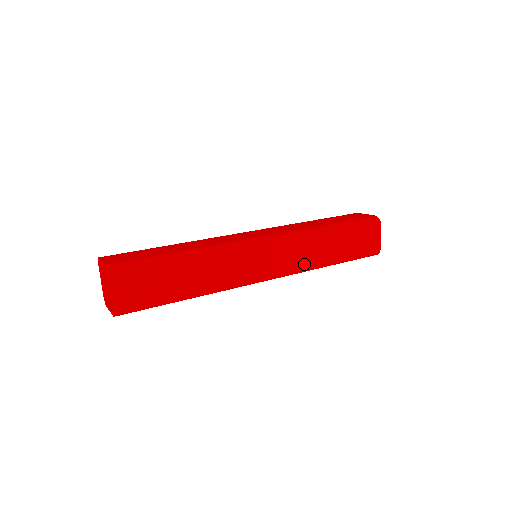
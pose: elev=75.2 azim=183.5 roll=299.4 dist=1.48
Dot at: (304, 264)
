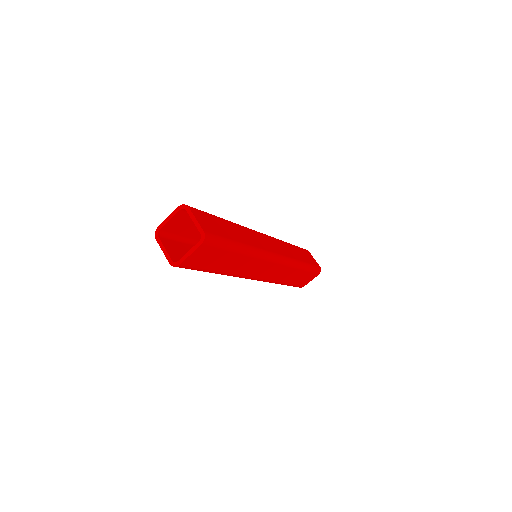
Dot at: (290, 256)
